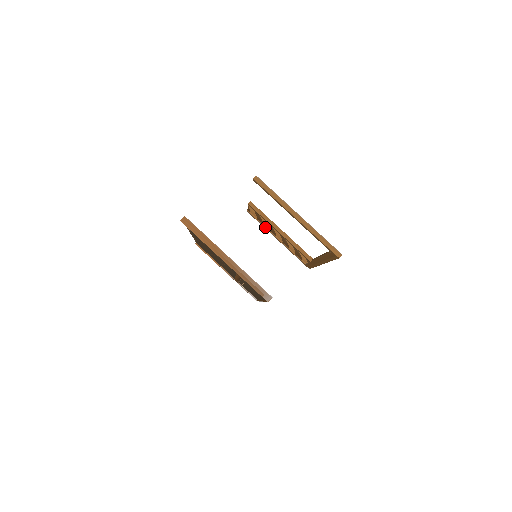
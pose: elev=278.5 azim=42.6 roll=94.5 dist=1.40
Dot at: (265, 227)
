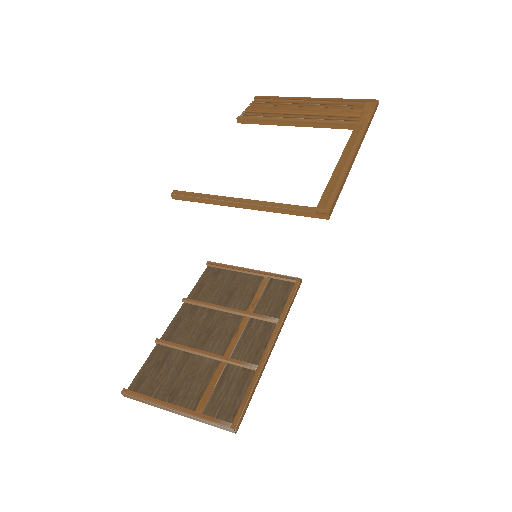
Dot at: occluded
